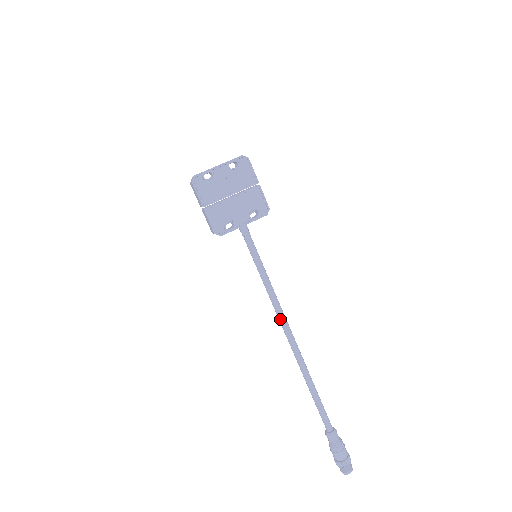
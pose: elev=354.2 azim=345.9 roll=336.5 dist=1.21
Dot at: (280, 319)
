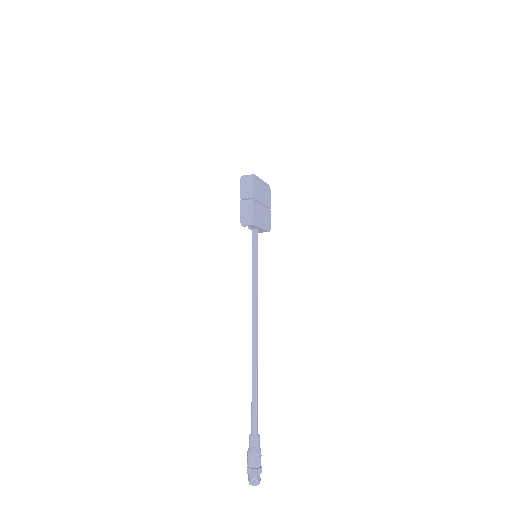
Dot at: (256, 313)
